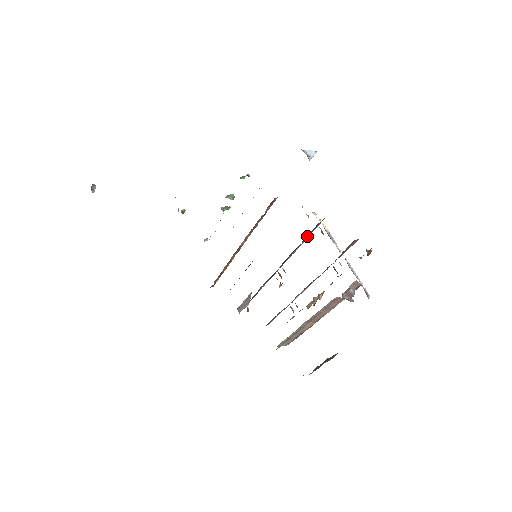
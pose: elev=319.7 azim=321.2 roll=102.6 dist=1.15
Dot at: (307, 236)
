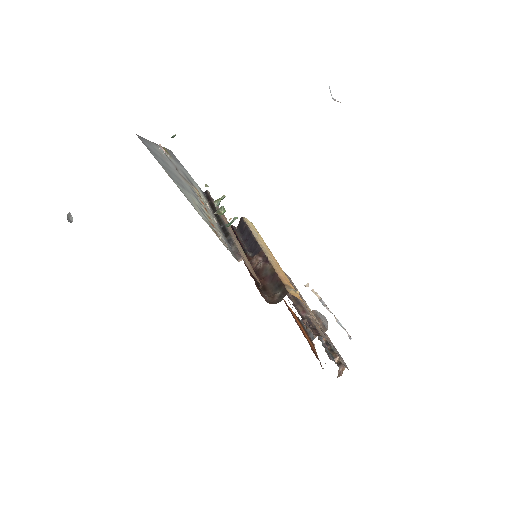
Dot at: (296, 307)
